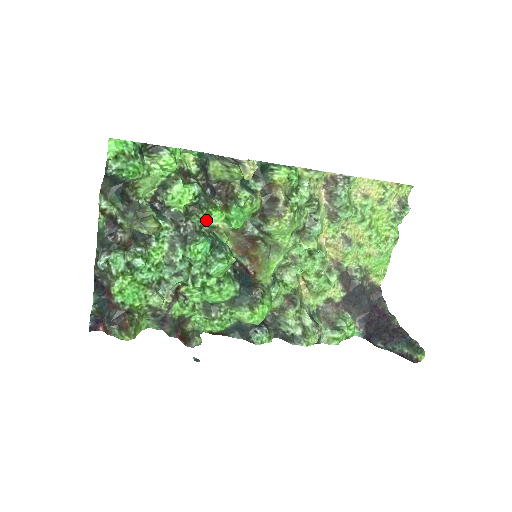
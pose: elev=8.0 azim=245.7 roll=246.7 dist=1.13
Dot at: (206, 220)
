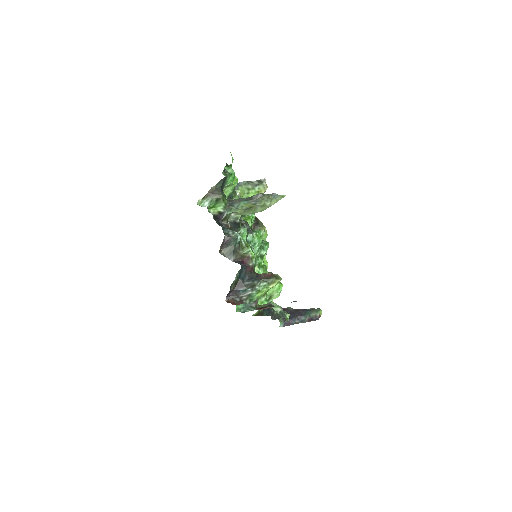
Dot at: occluded
